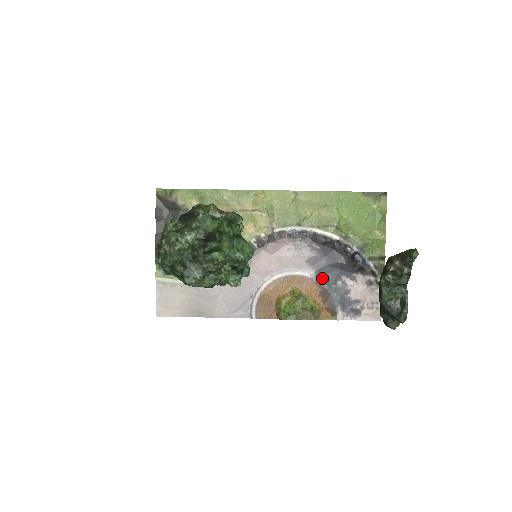
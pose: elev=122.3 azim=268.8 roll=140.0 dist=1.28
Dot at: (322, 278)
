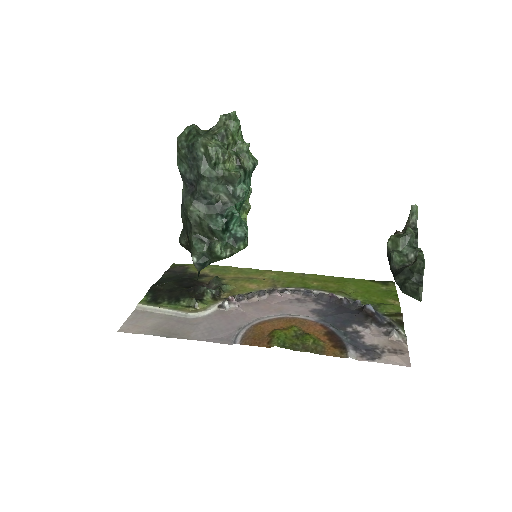
Dot at: (328, 324)
